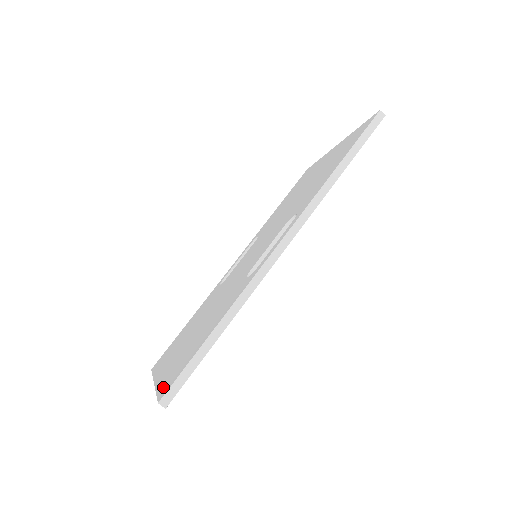
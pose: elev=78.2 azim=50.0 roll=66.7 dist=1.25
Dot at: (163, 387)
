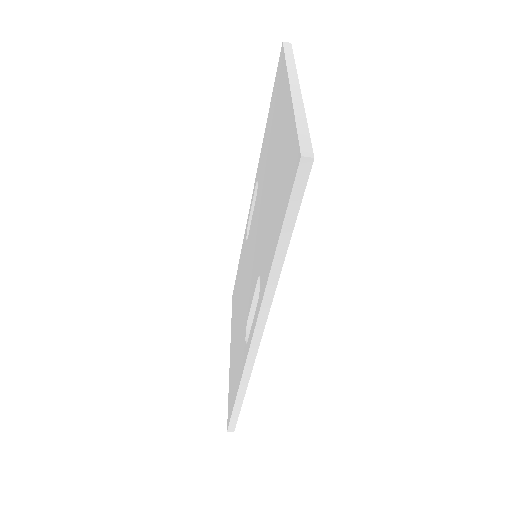
Dot at: (228, 404)
